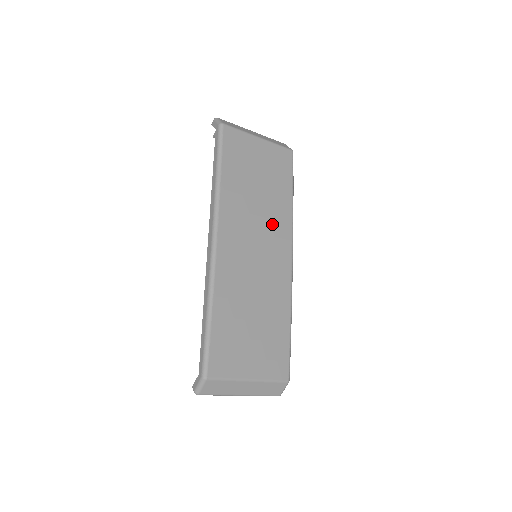
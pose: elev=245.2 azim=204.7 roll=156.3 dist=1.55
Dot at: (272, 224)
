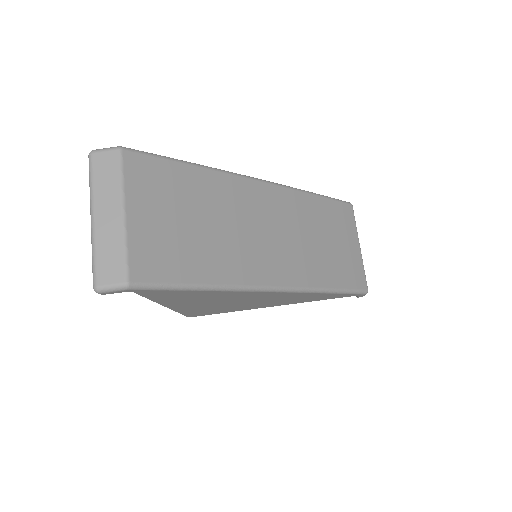
Dot at: (300, 257)
